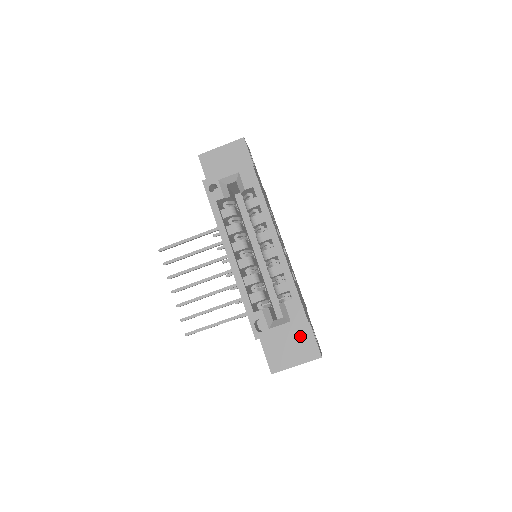
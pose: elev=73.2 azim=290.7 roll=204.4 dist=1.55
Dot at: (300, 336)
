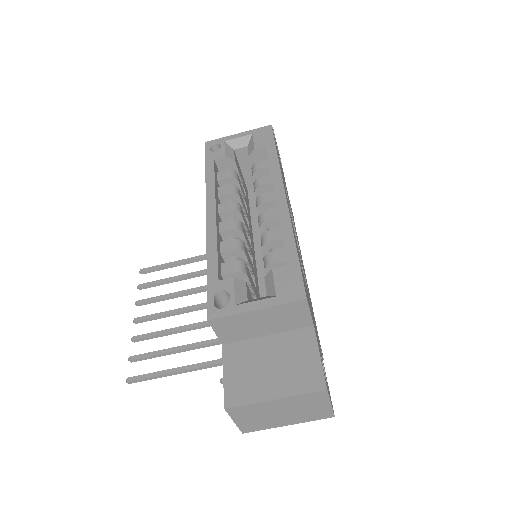
Dot at: (293, 348)
